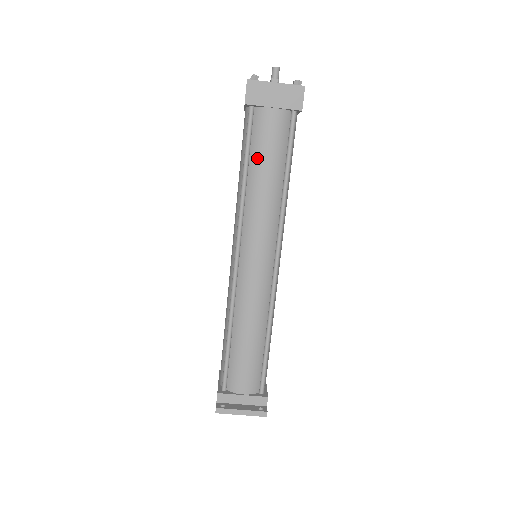
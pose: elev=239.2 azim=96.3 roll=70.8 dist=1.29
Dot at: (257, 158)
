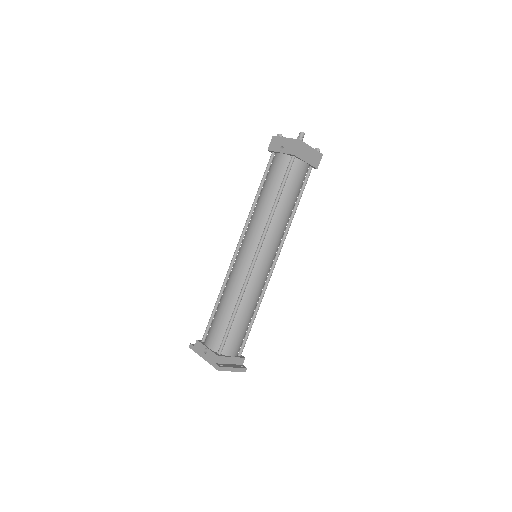
Dot at: (288, 192)
